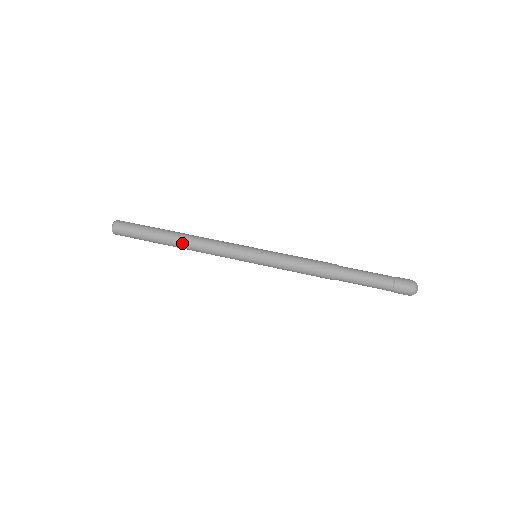
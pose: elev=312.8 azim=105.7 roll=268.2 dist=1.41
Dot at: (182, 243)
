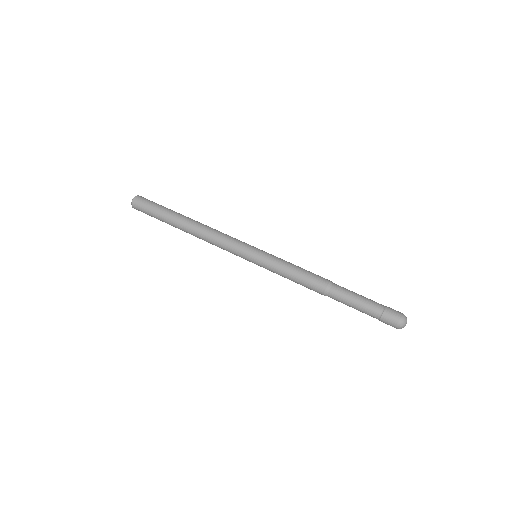
Dot at: (190, 229)
